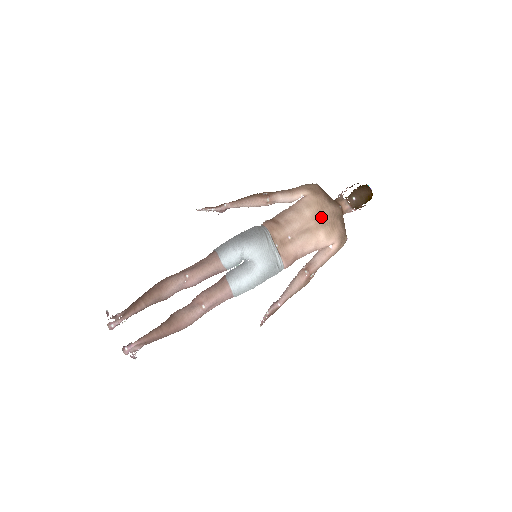
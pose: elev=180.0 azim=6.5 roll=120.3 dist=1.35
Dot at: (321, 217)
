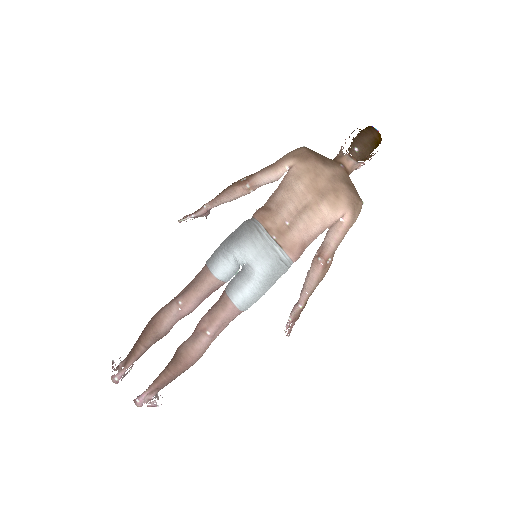
Dot at: (318, 186)
